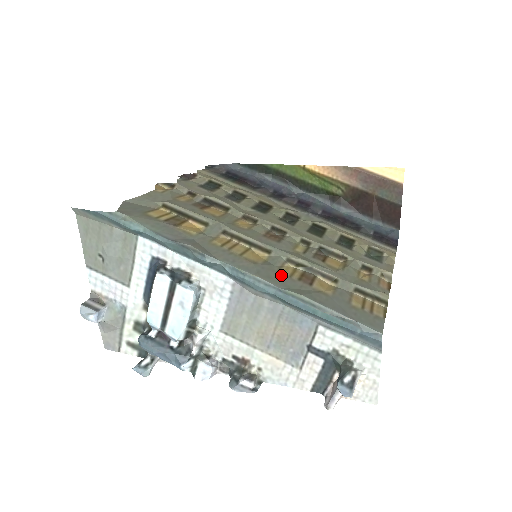
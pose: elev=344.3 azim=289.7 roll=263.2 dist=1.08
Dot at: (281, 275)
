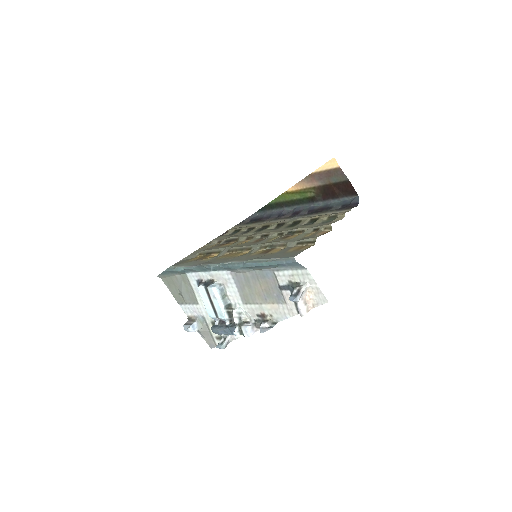
Dot at: (250, 256)
